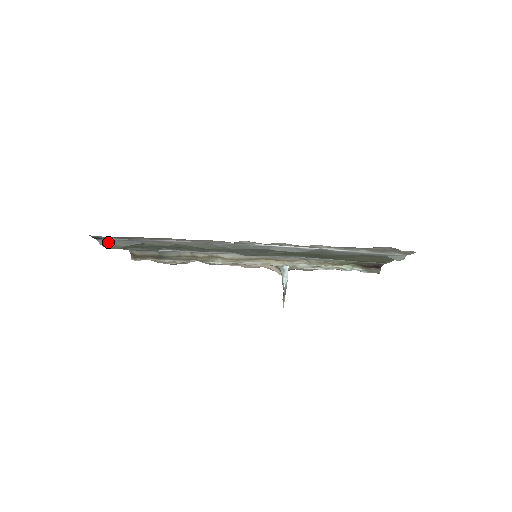
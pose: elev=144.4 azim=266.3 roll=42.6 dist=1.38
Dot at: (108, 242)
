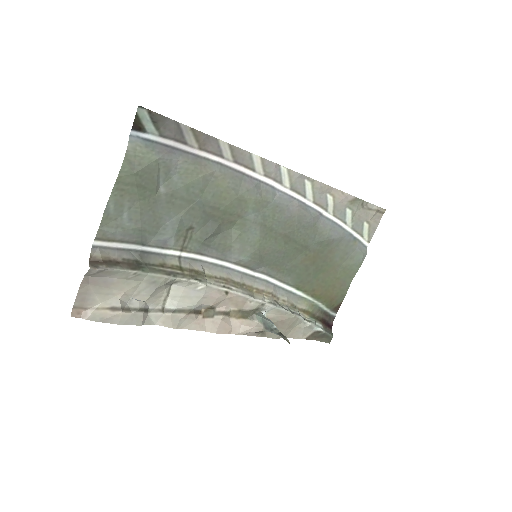
Dot at: (141, 144)
